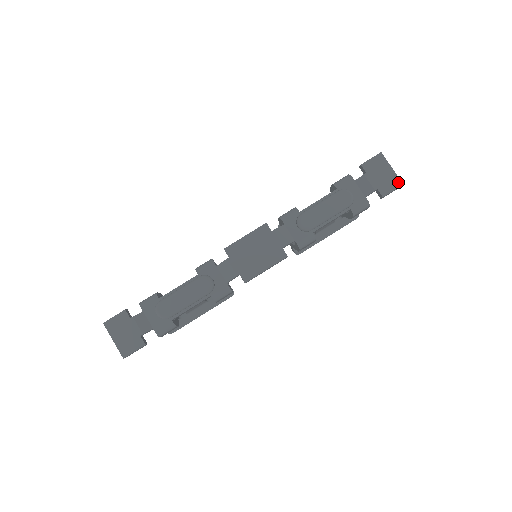
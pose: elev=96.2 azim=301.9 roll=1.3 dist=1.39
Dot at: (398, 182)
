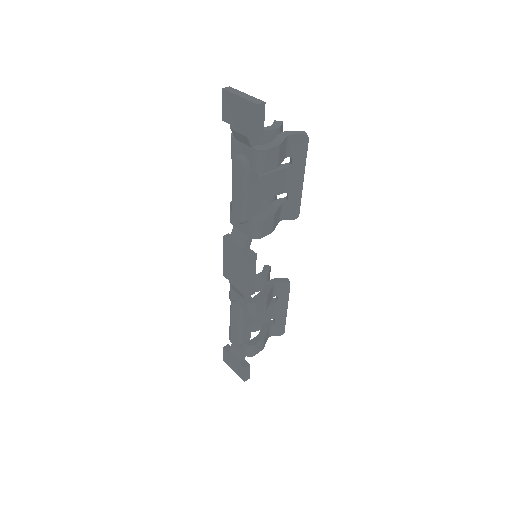
Dot at: (253, 107)
